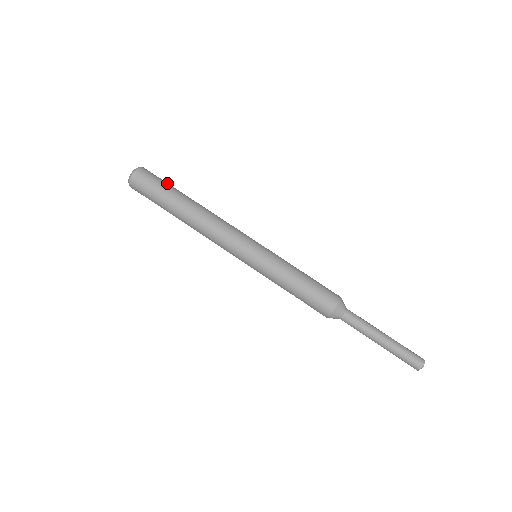
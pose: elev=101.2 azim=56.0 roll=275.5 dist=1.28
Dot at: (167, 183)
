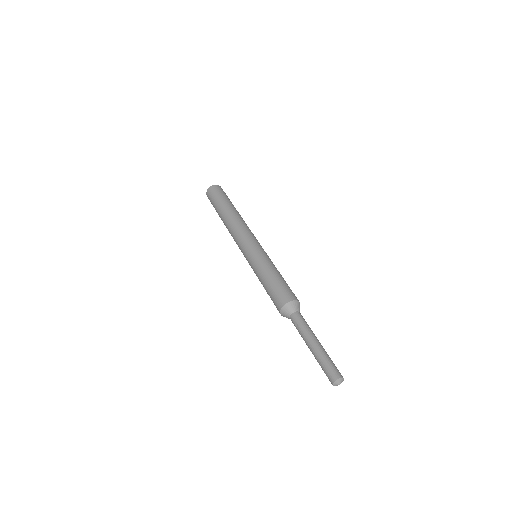
Dot at: (225, 197)
